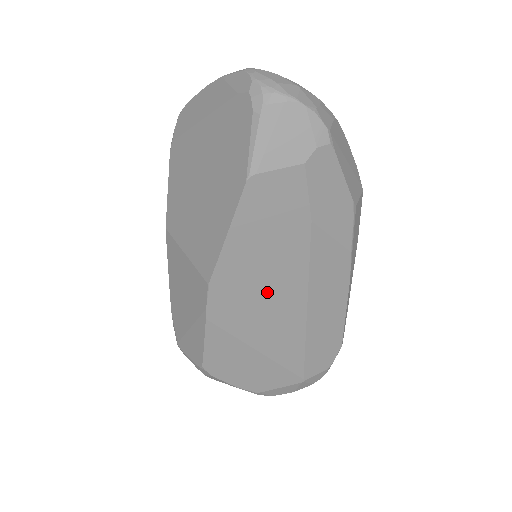
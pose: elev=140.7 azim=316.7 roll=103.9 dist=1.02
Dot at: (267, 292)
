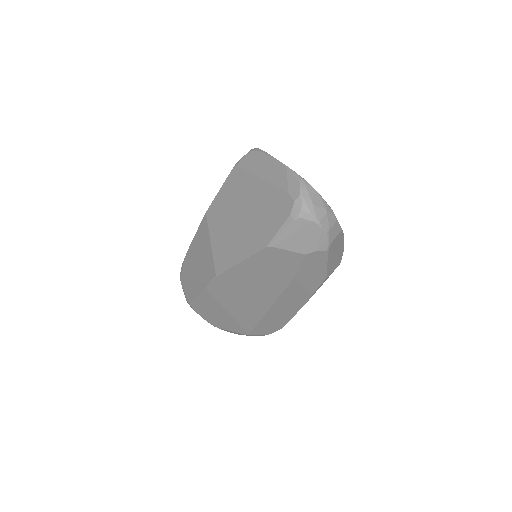
Dot at: (250, 293)
